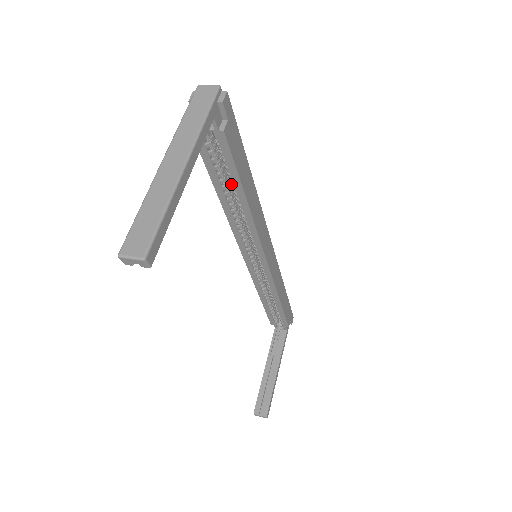
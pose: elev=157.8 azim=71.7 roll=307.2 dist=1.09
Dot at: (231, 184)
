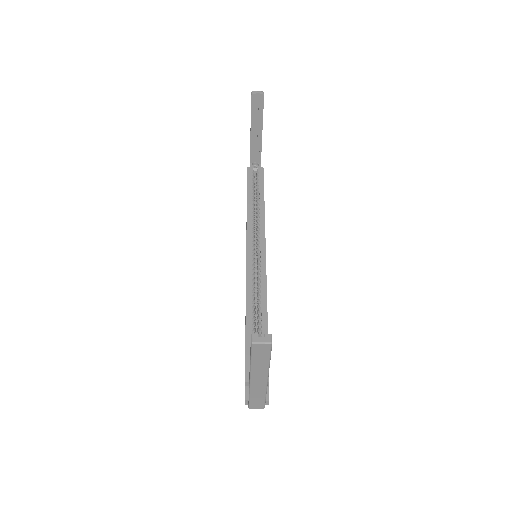
Dot at: (254, 202)
